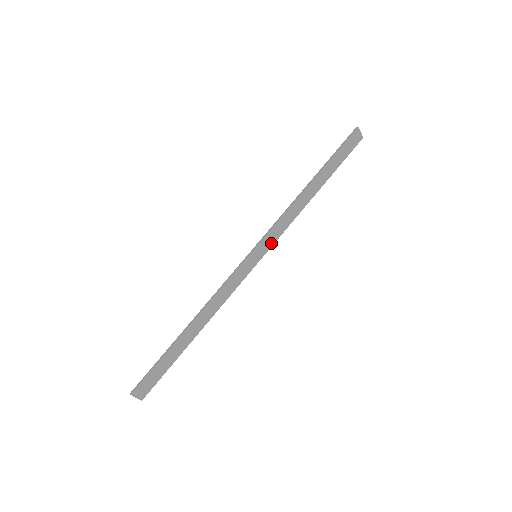
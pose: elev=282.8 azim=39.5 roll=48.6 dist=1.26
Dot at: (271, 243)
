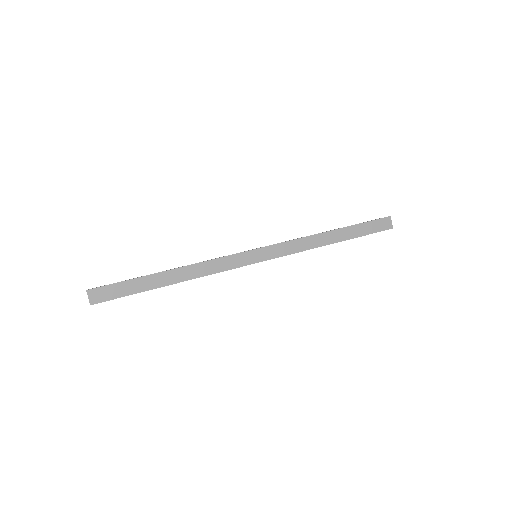
Dot at: (274, 255)
